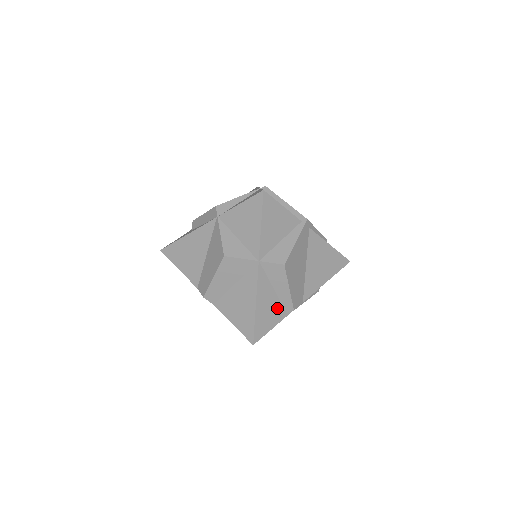
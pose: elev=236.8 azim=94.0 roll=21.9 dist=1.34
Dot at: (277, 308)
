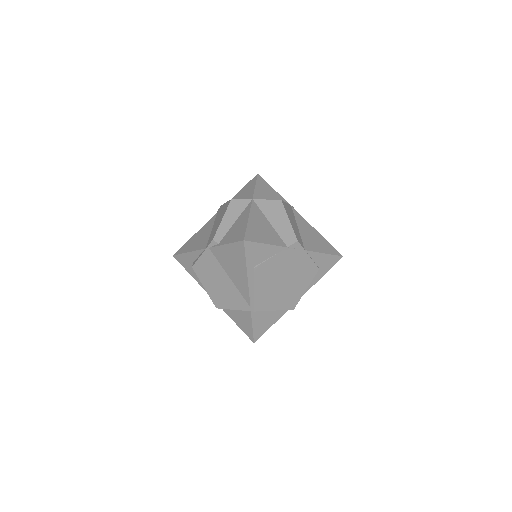
Dot at: occluded
